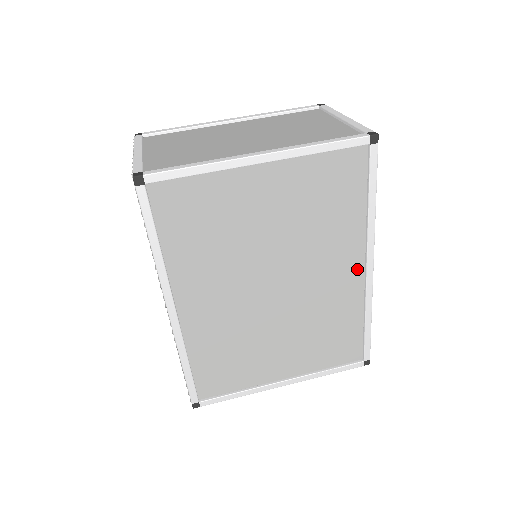
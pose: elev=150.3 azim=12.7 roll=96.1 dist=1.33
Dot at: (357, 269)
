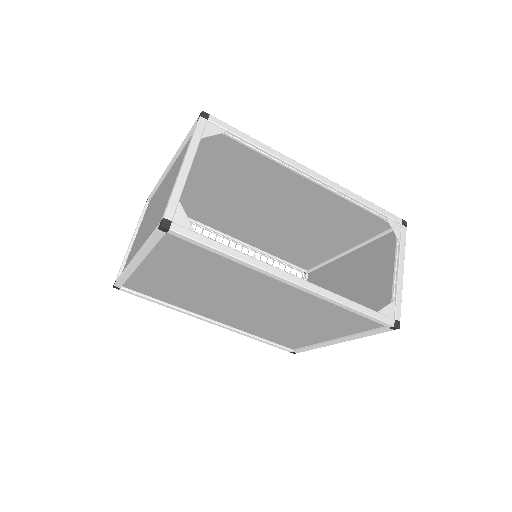
Dot at: (286, 284)
